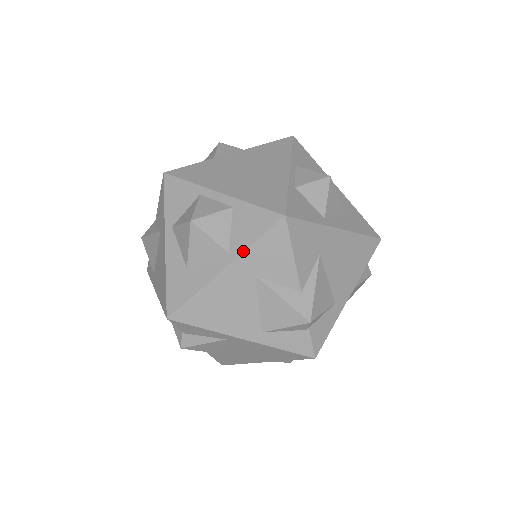
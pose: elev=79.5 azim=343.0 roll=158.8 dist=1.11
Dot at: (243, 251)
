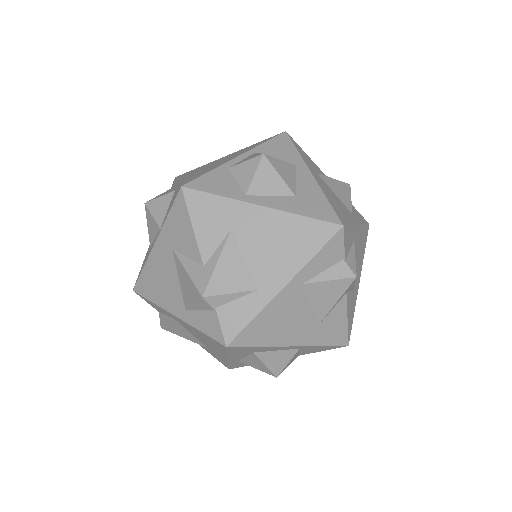
Dot at: (163, 225)
